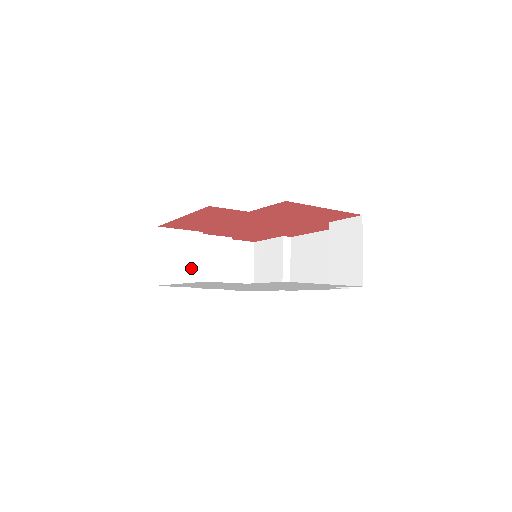
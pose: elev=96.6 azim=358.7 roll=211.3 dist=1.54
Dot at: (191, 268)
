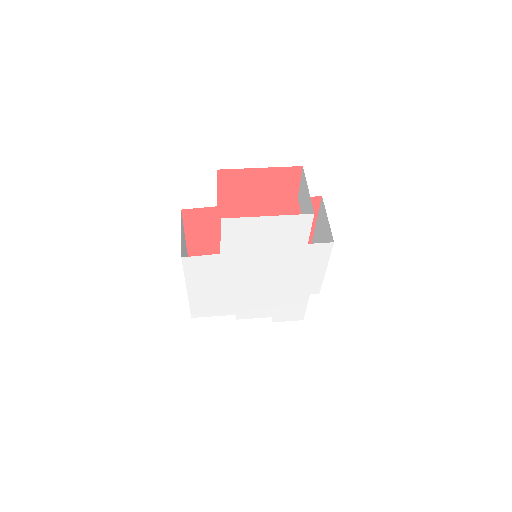
Dot at: occluded
